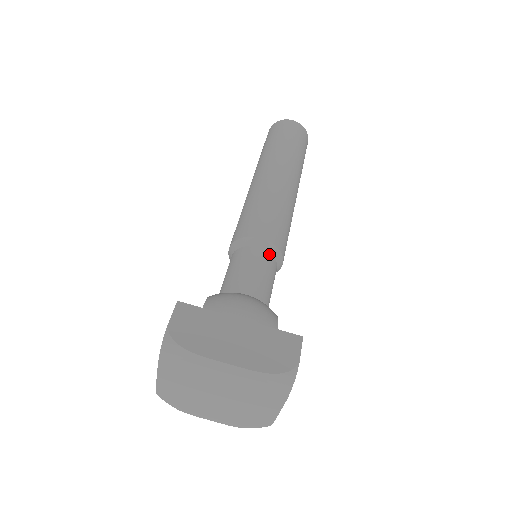
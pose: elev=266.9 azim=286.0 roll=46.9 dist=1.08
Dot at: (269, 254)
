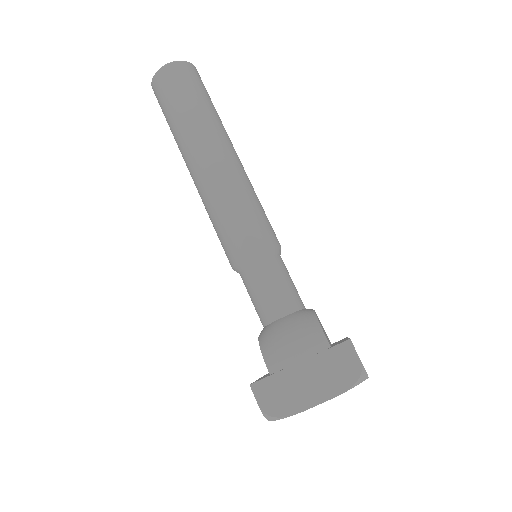
Dot at: (267, 259)
